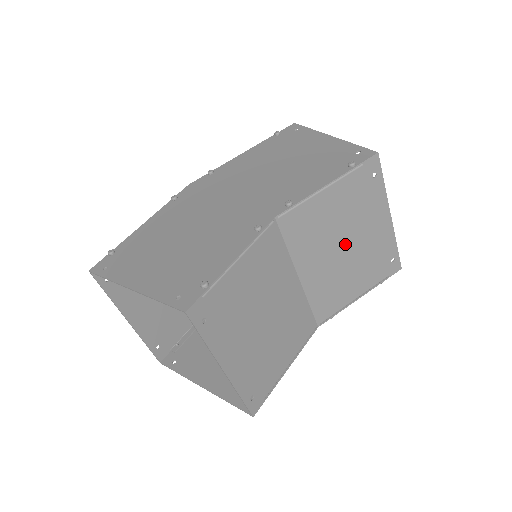
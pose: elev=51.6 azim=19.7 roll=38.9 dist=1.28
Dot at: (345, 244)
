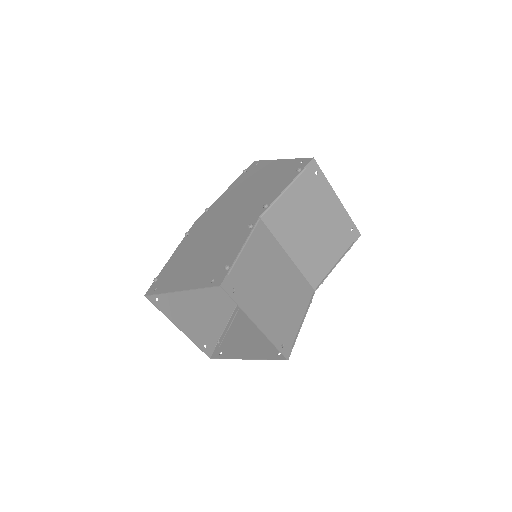
Dot at: (313, 225)
